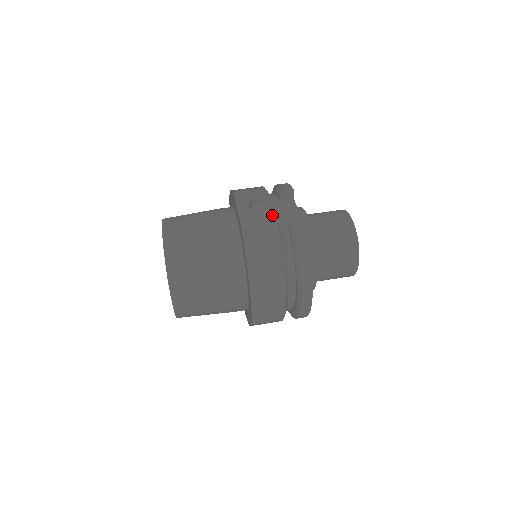
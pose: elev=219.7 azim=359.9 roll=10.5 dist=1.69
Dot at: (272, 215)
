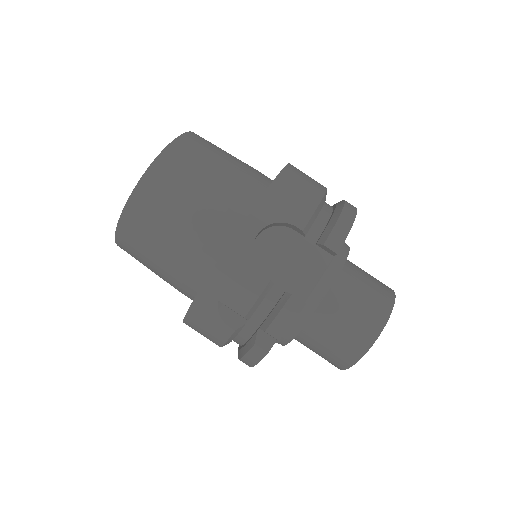
Dot at: (282, 260)
